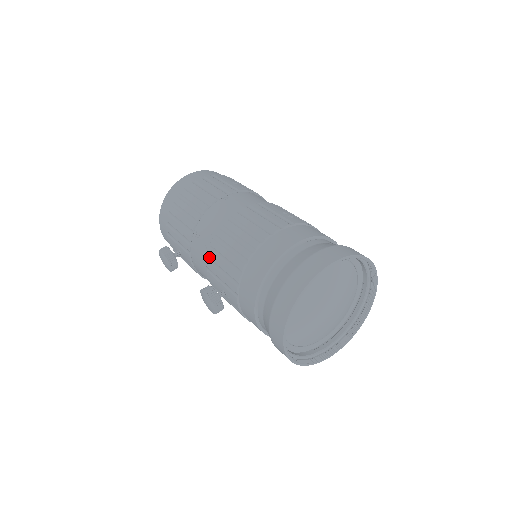
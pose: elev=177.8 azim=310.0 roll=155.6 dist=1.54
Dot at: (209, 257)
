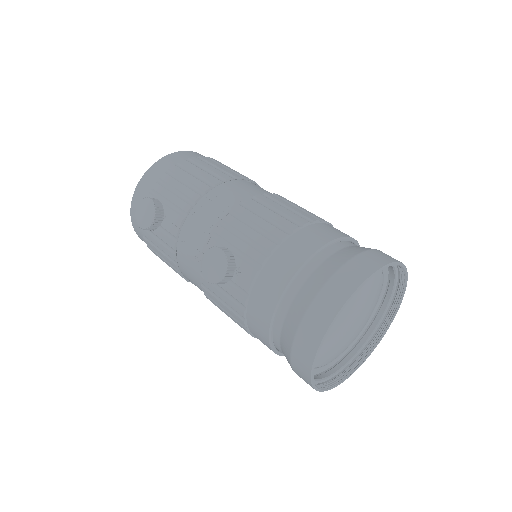
Dot at: (226, 221)
